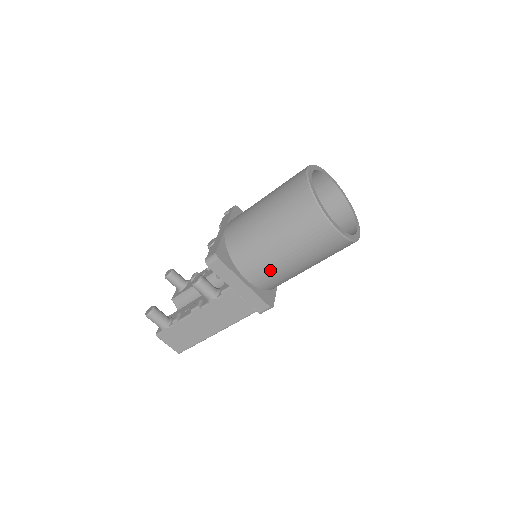
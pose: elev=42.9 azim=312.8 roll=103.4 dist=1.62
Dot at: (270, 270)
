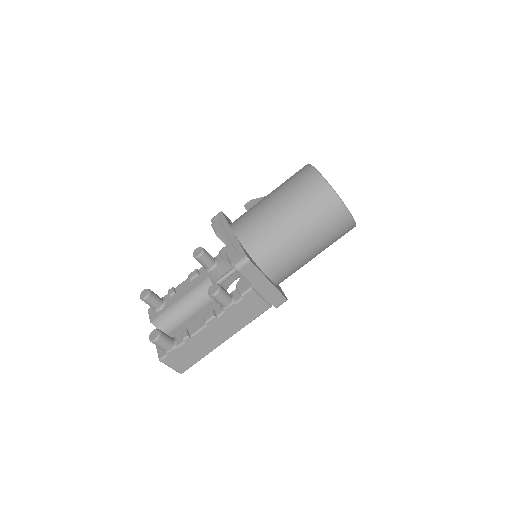
Dot at: (291, 264)
